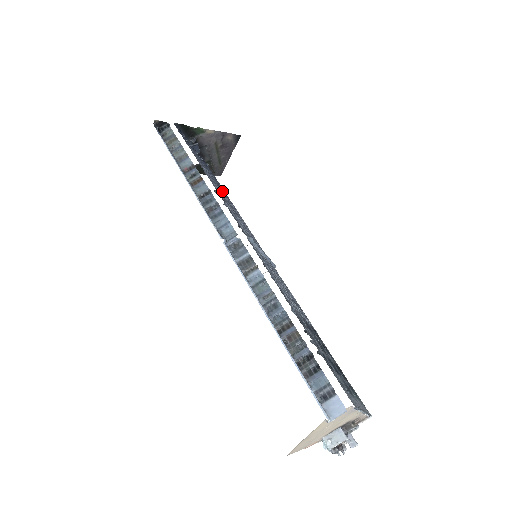
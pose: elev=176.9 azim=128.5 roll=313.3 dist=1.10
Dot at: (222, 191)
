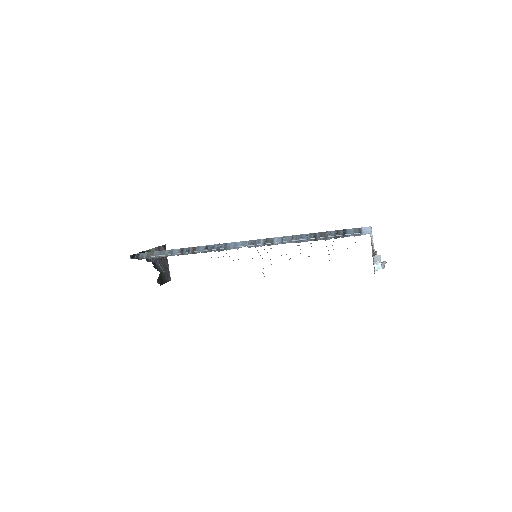
Dot at: occluded
